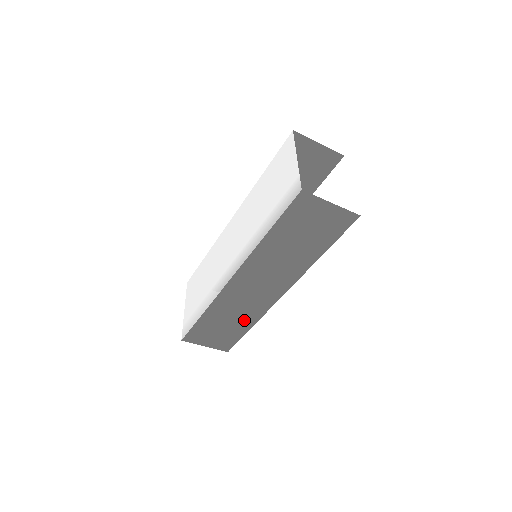
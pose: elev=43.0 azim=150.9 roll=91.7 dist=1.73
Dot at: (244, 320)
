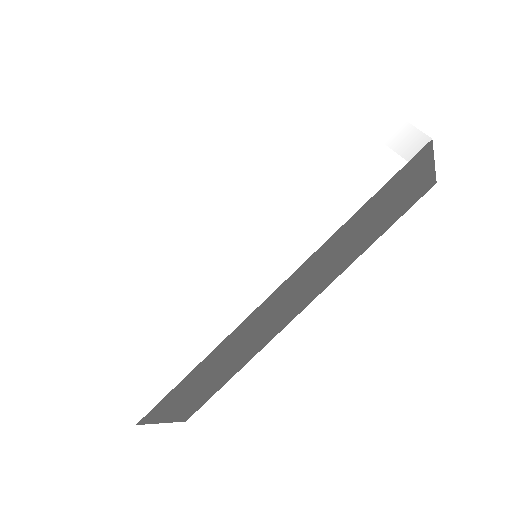
Dot at: (242, 357)
